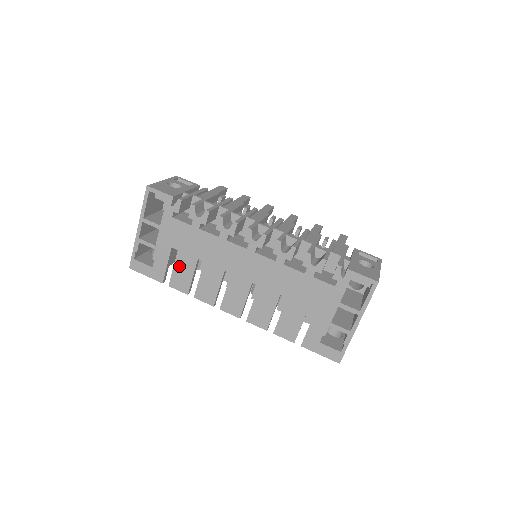
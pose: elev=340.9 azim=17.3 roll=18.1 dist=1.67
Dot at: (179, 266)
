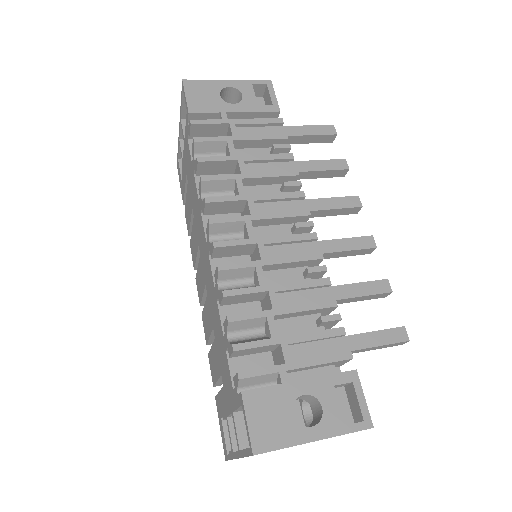
Dot at: (187, 200)
